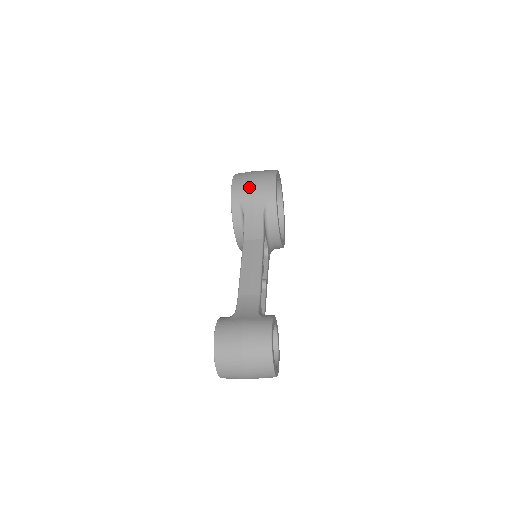
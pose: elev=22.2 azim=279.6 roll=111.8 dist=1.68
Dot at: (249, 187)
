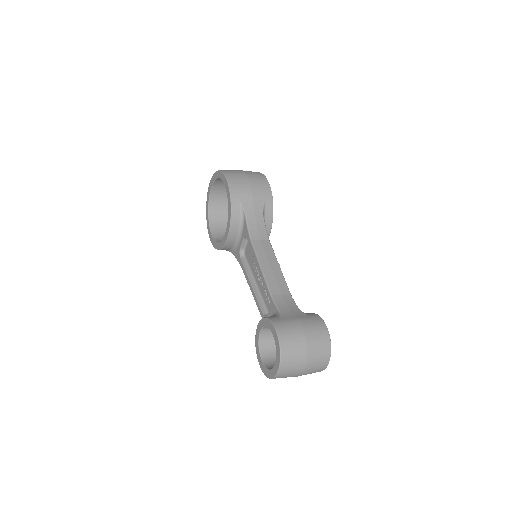
Dot at: (247, 186)
